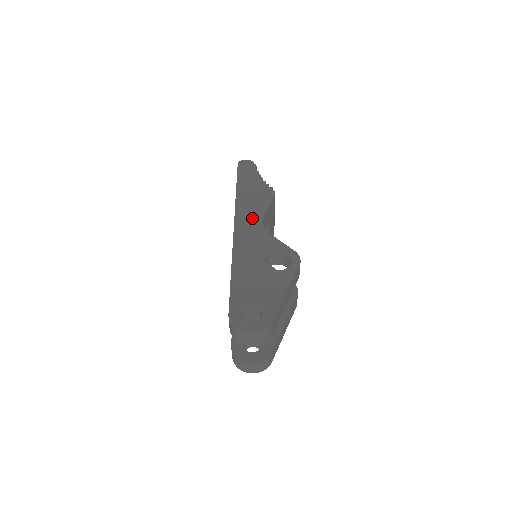
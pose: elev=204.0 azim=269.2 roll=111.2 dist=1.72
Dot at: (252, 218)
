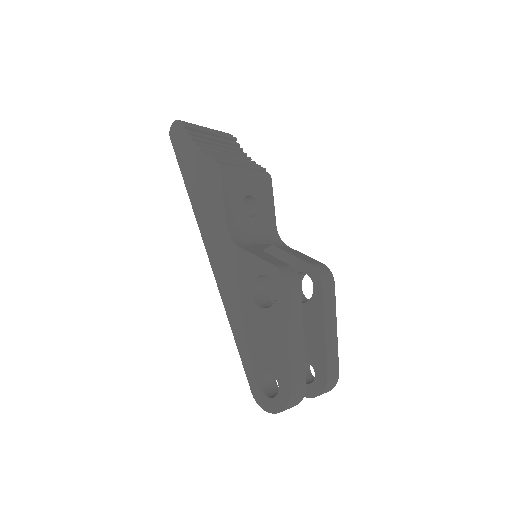
Dot at: (216, 230)
